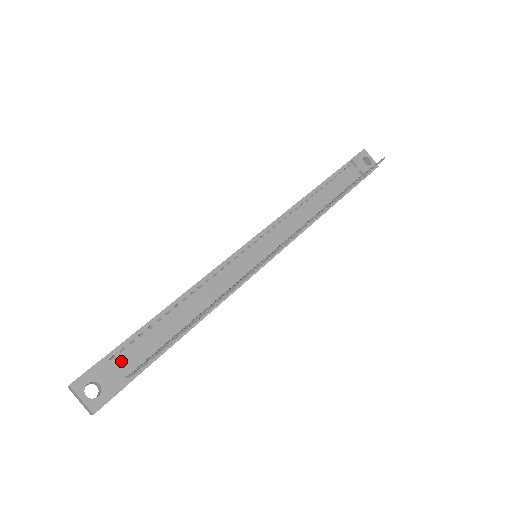
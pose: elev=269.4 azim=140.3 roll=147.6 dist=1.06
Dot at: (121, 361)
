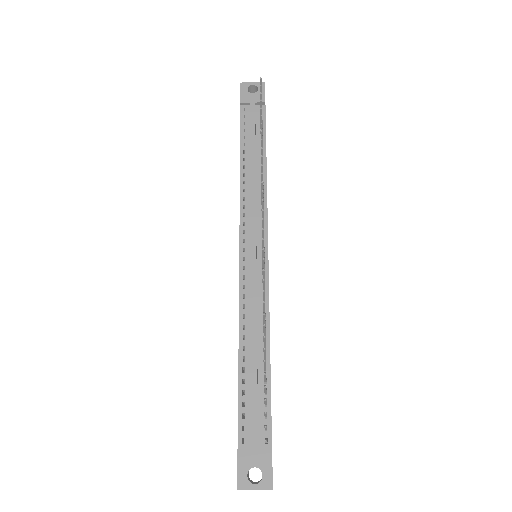
Dot at: (251, 436)
